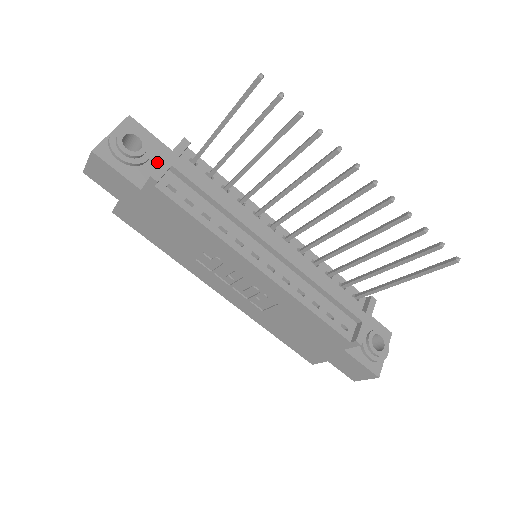
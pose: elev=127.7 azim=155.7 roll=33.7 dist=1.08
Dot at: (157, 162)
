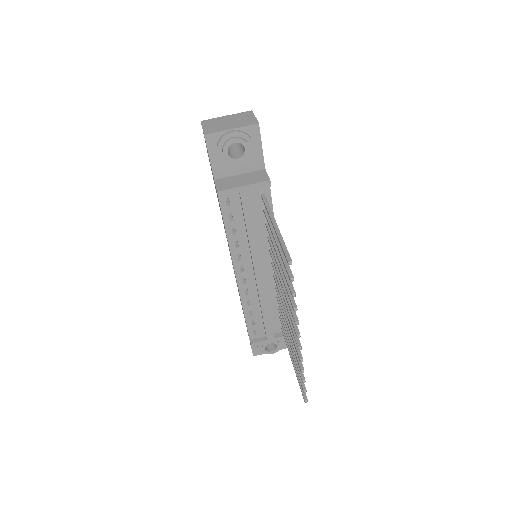
Dot at: (245, 169)
